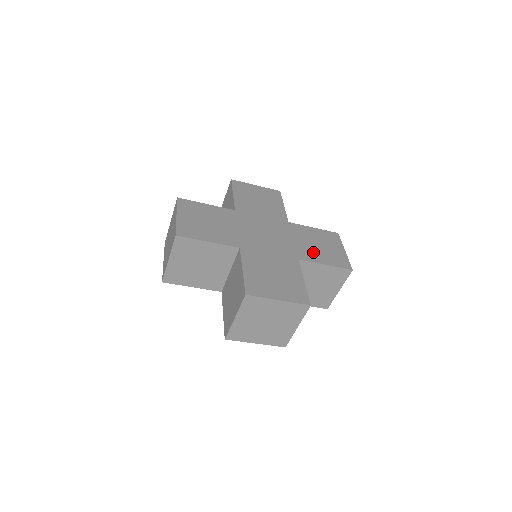
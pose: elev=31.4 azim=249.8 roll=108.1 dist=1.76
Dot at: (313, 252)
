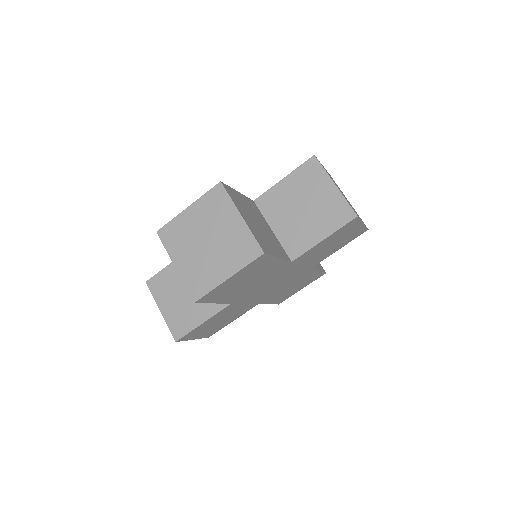
Dot at: occluded
